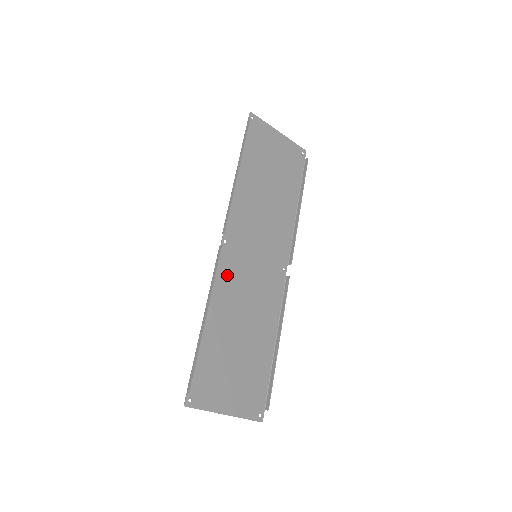
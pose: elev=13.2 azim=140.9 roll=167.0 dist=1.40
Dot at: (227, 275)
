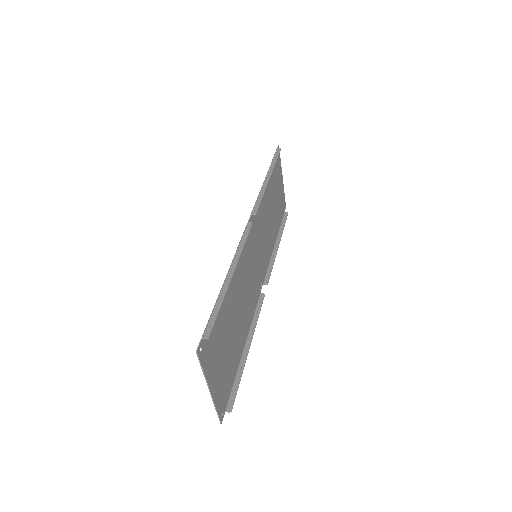
Dot at: (244, 253)
